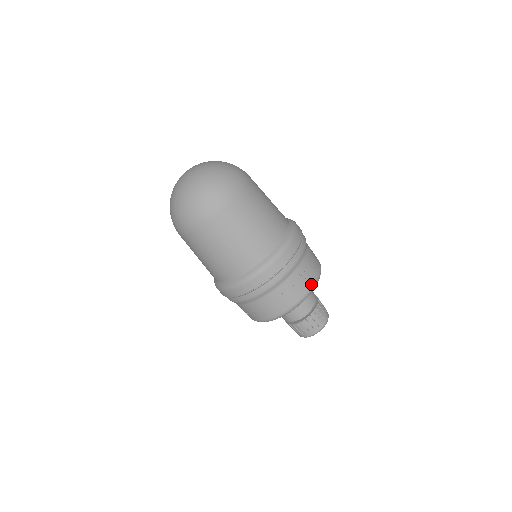
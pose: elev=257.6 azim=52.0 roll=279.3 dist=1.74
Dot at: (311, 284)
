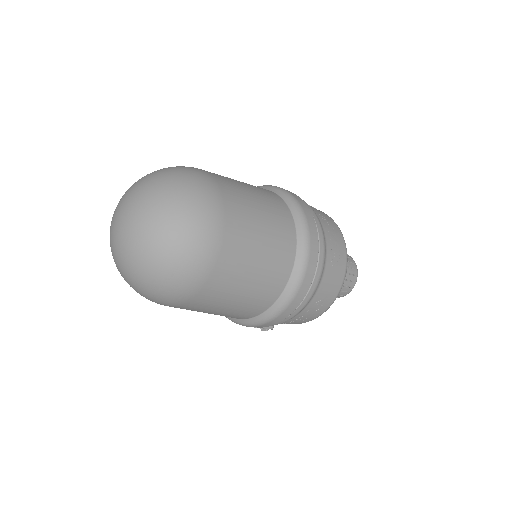
Dot at: (329, 218)
